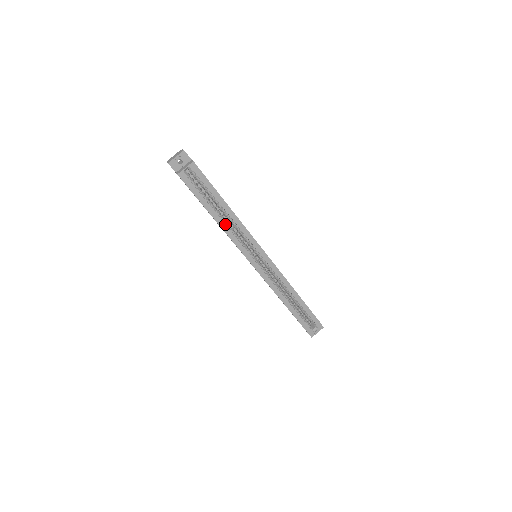
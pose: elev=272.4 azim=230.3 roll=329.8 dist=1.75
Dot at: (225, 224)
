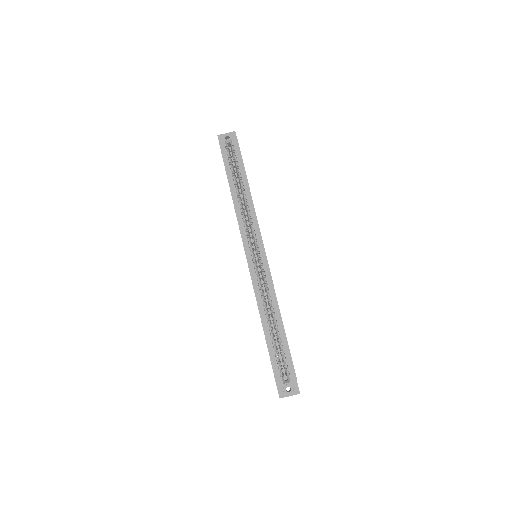
Dot at: (239, 204)
